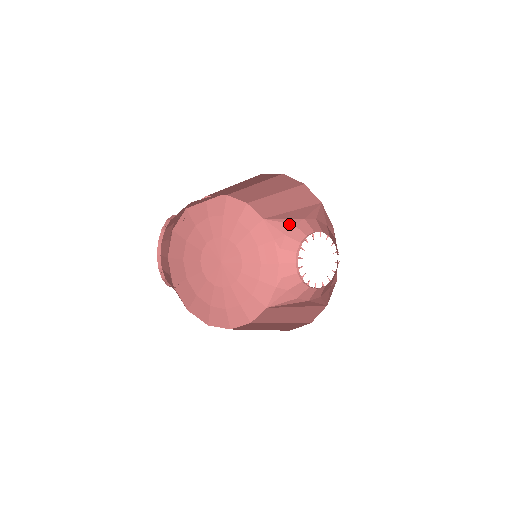
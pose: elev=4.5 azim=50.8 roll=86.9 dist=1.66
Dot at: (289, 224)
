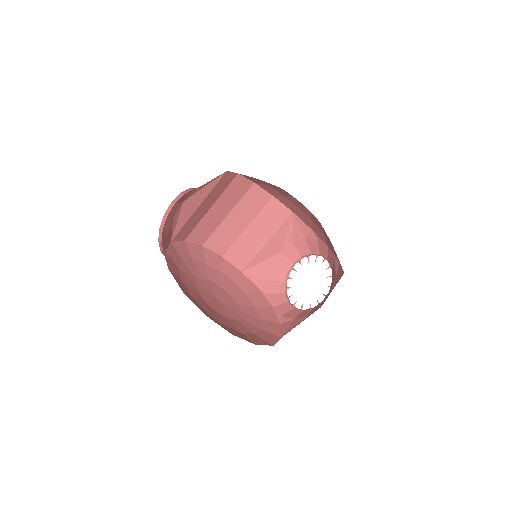
Dot at: (268, 266)
